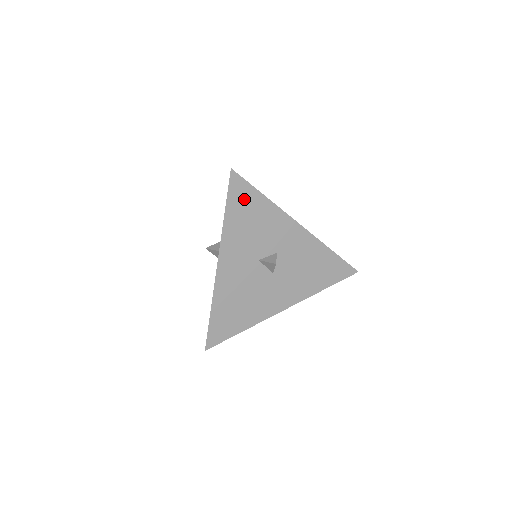
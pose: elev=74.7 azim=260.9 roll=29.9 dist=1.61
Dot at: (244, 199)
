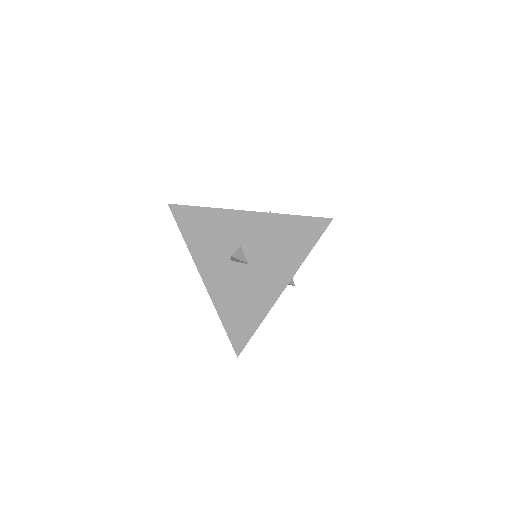
Dot at: (189, 219)
